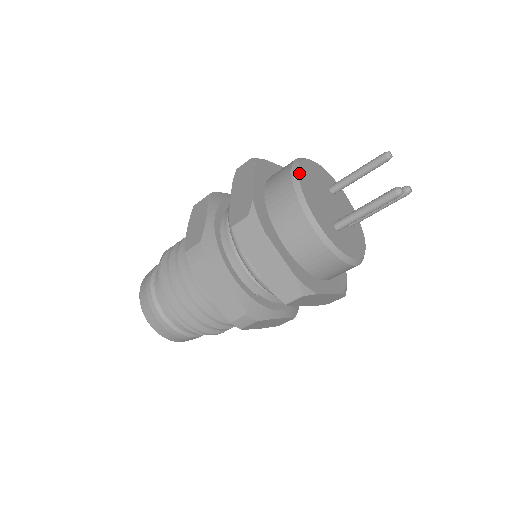
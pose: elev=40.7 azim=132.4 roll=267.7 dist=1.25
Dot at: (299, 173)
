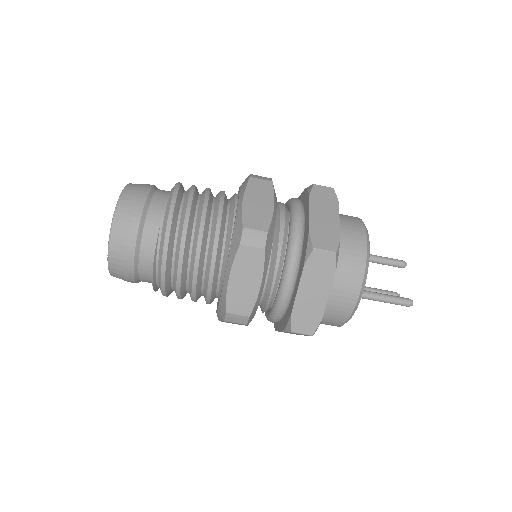
Dot at: occluded
